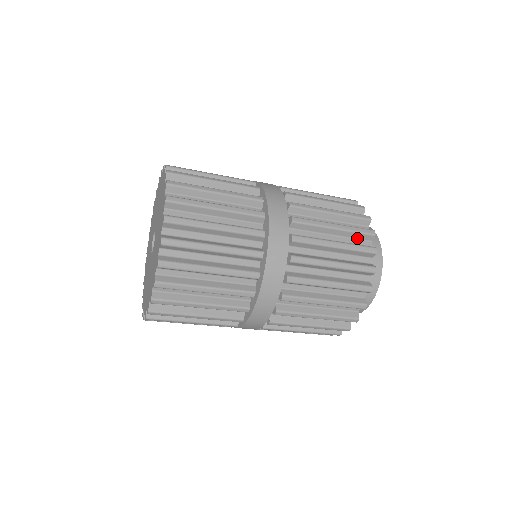
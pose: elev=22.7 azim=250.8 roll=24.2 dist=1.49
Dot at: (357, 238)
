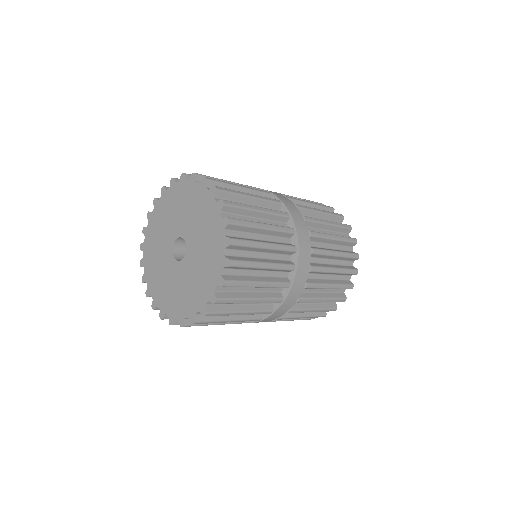
Dot at: occluded
